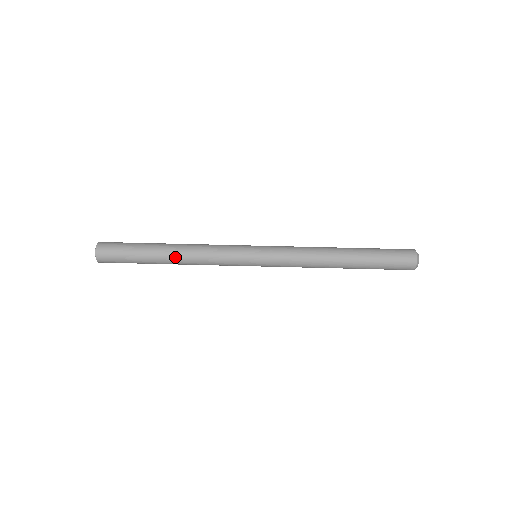
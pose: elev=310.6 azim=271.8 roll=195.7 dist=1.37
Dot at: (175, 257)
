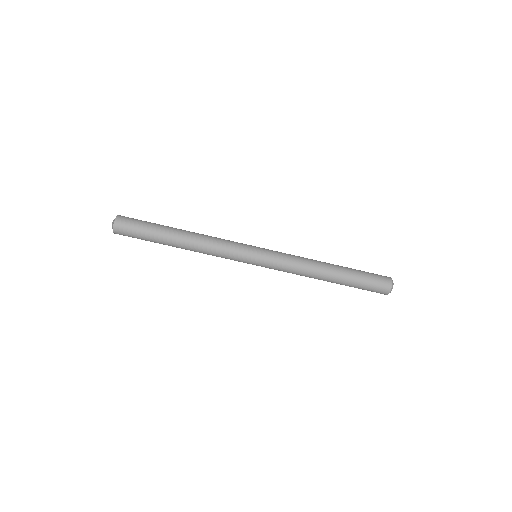
Dot at: occluded
